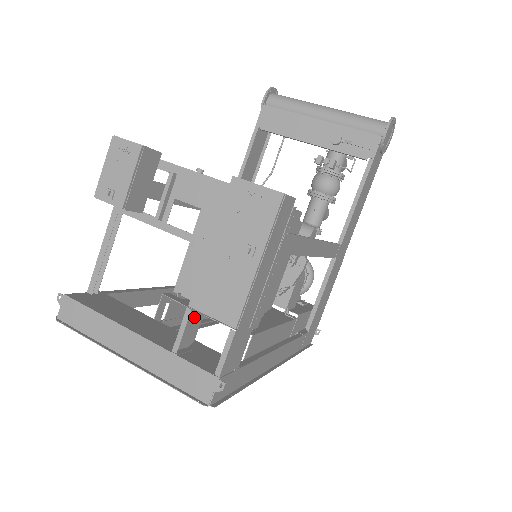
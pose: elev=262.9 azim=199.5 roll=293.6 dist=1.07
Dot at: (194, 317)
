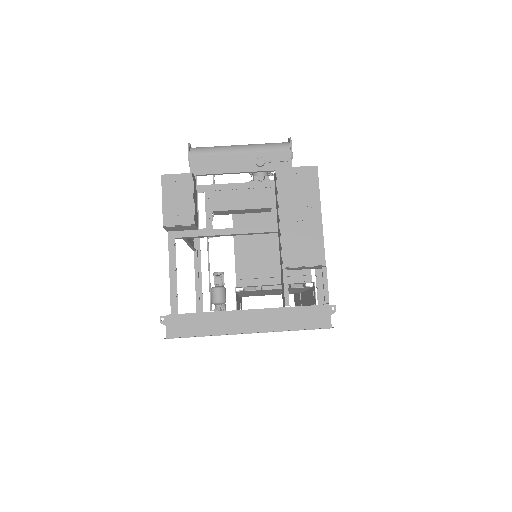
Dot at: (282, 280)
